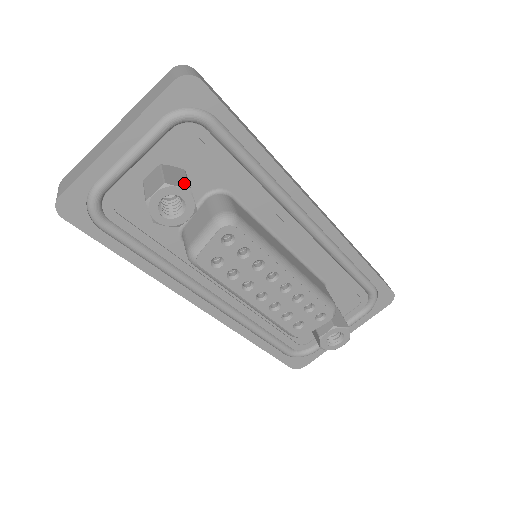
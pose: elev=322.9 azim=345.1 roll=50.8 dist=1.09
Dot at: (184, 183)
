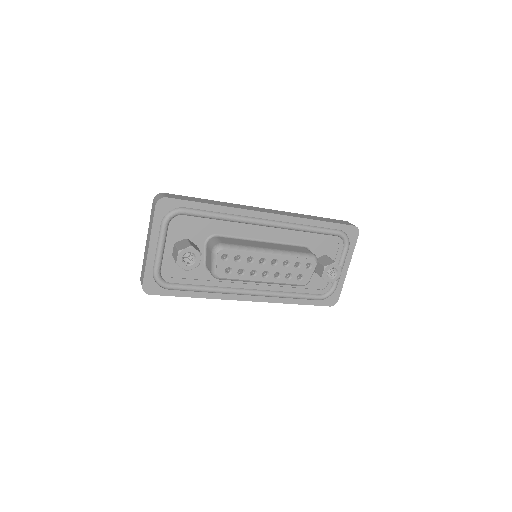
Dot at: (187, 245)
